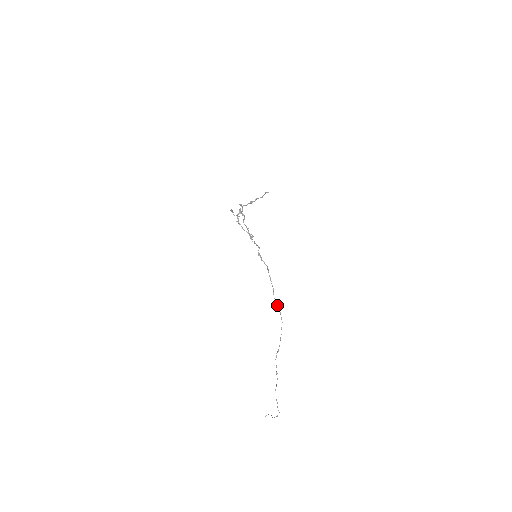
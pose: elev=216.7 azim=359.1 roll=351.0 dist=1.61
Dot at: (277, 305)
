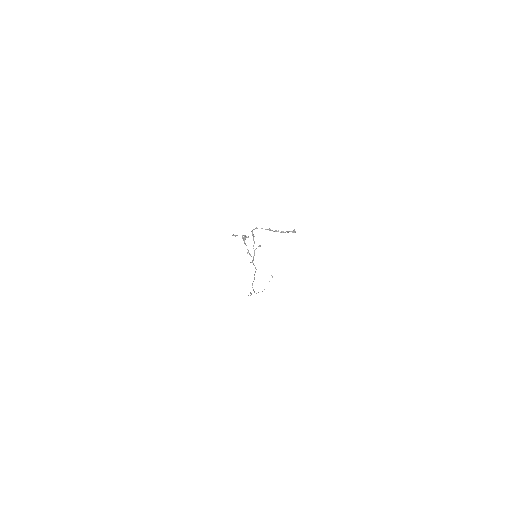
Dot at: (252, 287)
